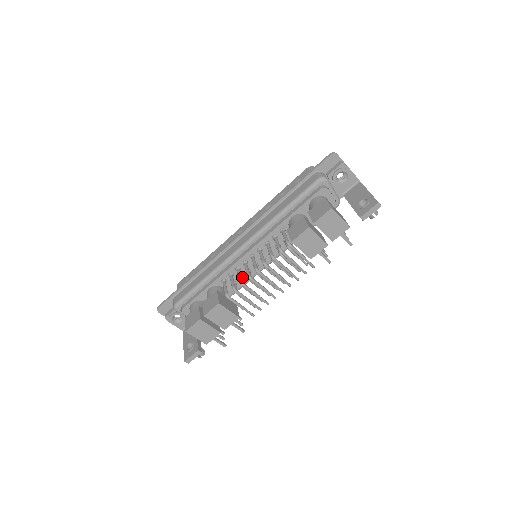
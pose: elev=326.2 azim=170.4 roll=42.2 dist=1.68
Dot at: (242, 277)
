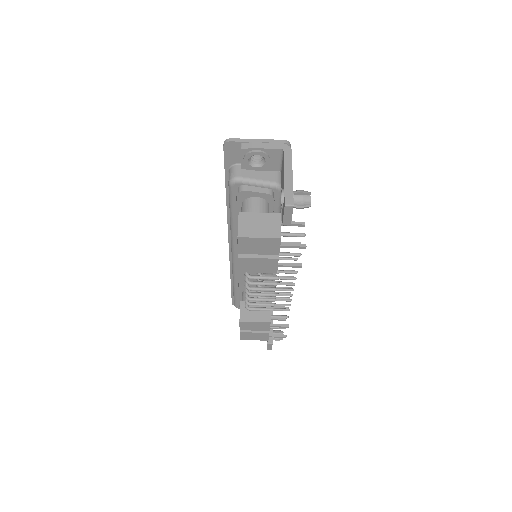
Dot at: occluded
